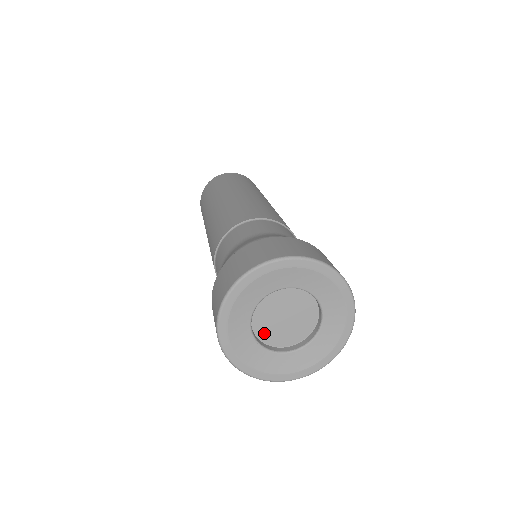
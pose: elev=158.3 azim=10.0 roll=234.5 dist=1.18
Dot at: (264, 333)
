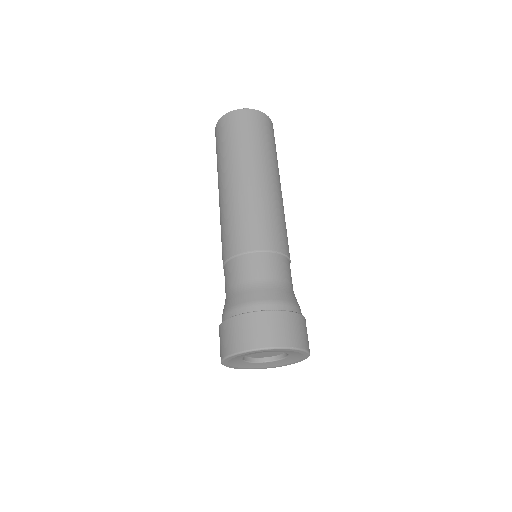
Dot at: (261, 356)
